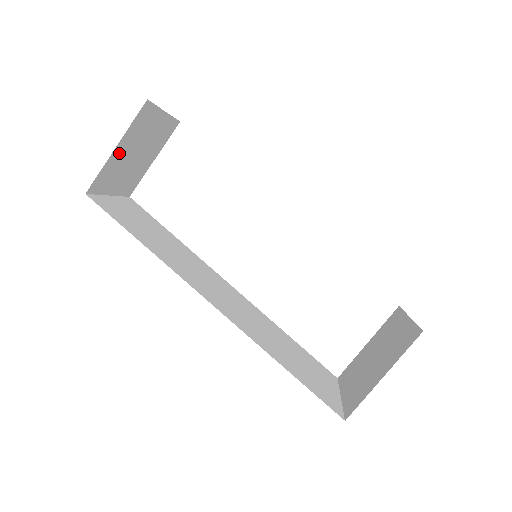
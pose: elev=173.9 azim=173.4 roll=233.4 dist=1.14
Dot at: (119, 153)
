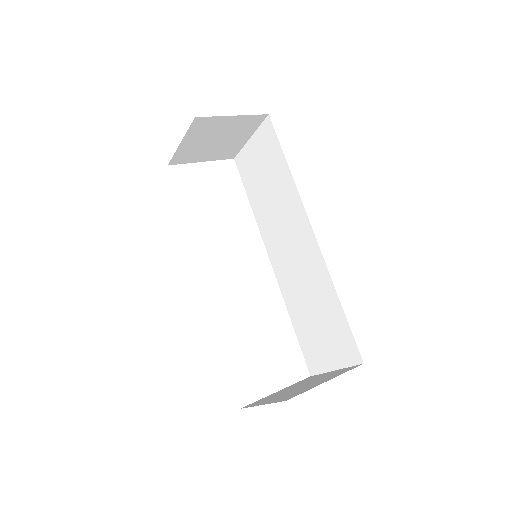
Dot at: (226, 122)
